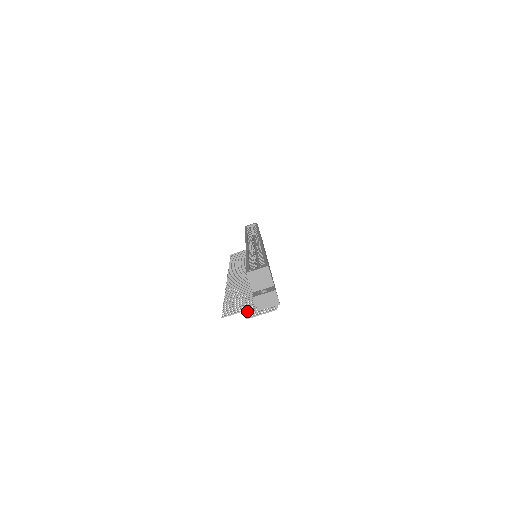
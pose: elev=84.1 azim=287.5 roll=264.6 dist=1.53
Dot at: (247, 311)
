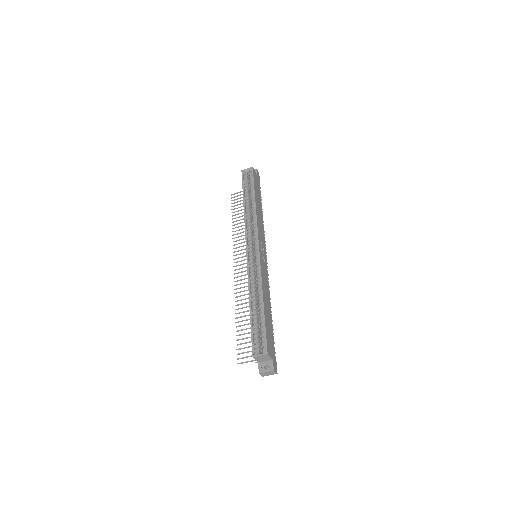
Dot at: occluded
